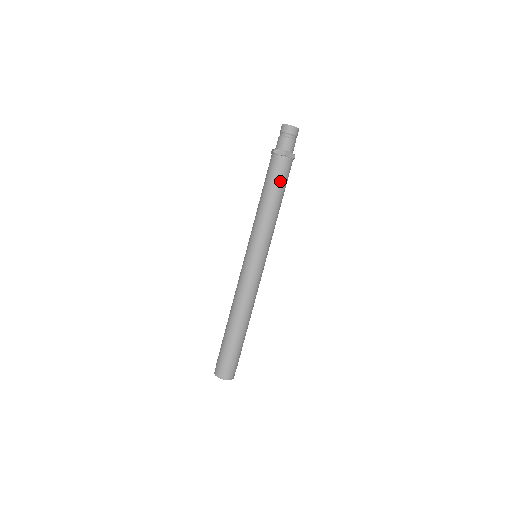
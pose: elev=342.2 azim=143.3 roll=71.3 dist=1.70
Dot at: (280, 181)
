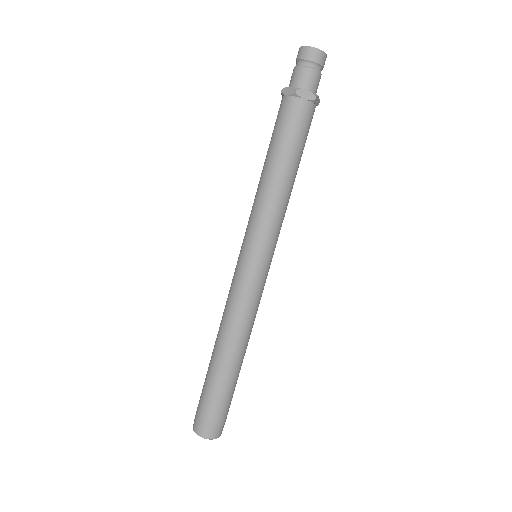
Dot at: (303, 142)
